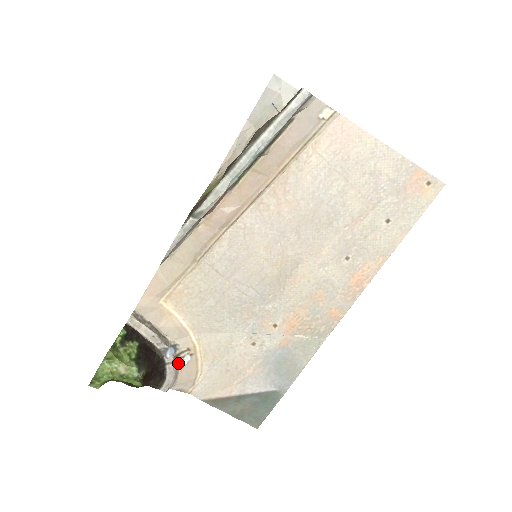
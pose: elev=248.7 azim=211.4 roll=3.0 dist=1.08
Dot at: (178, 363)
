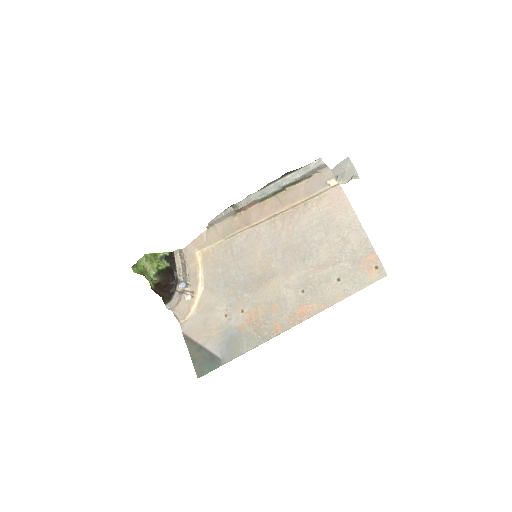
Dot at: (182, 295)
